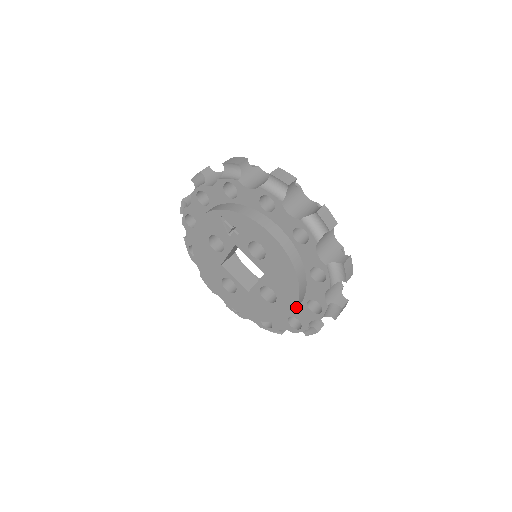
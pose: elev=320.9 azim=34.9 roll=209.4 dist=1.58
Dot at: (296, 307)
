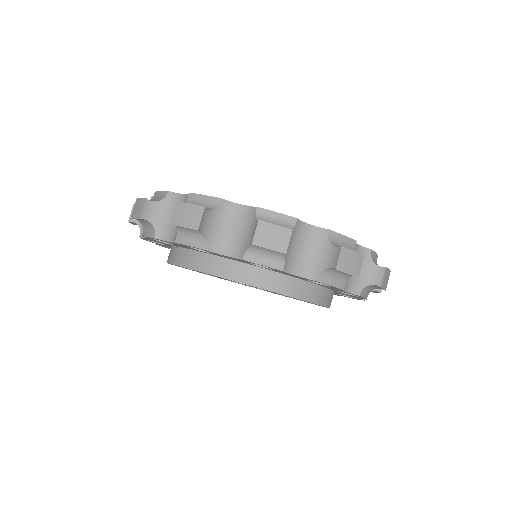
Dot at: (327, 305)
